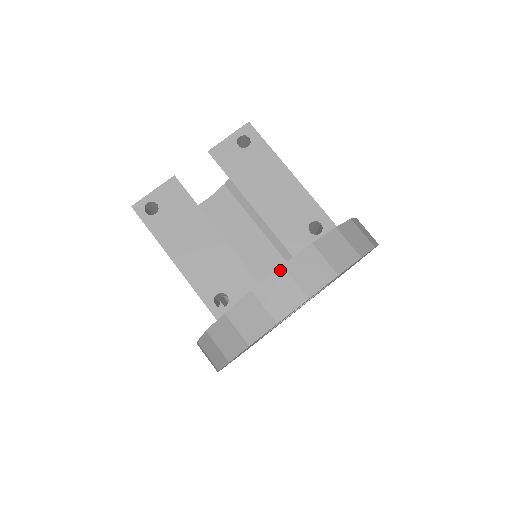
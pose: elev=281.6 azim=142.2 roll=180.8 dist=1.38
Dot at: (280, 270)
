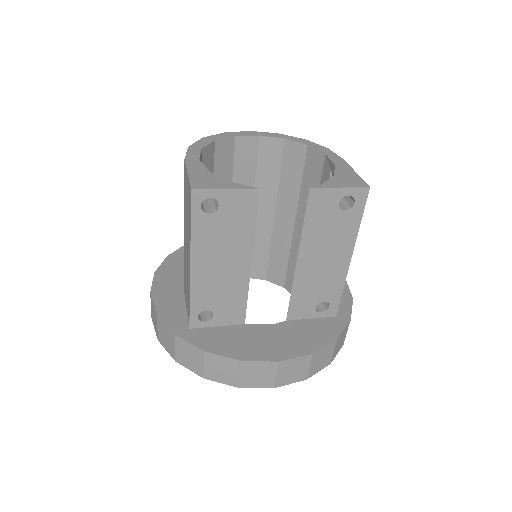
Dot at: (274, 363)
